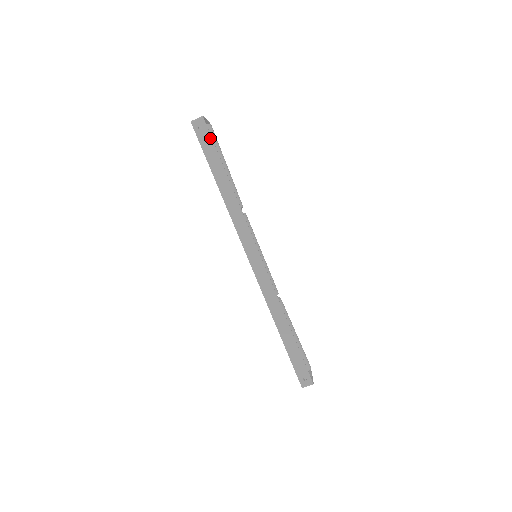
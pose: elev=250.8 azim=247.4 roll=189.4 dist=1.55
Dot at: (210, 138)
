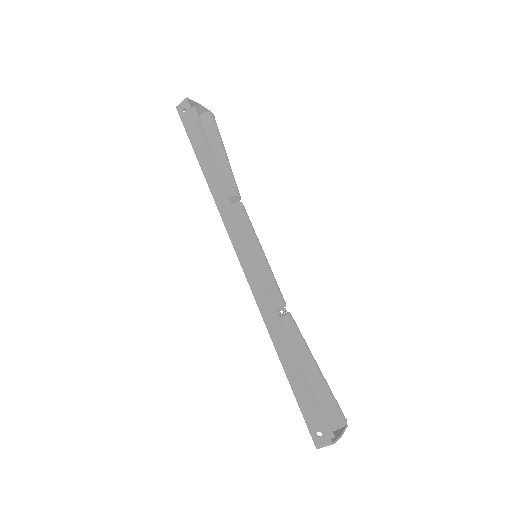
Dot at: (193, 119)
